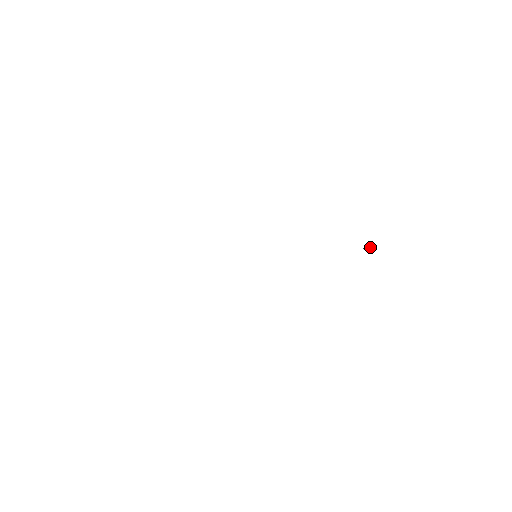
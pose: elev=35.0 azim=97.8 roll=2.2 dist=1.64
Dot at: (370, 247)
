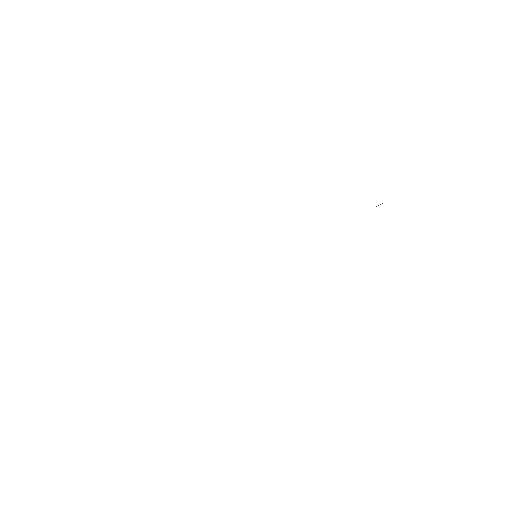
Dot at: occluded
